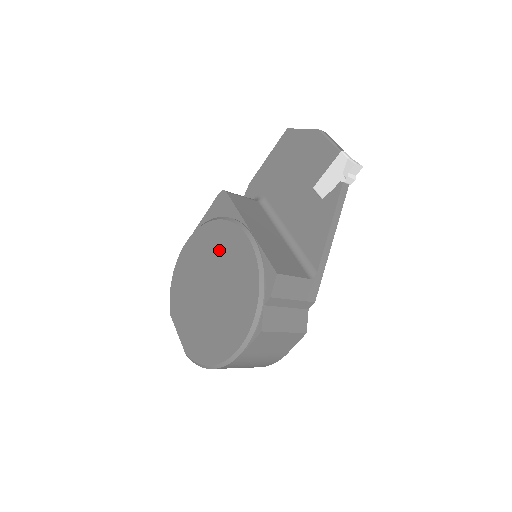
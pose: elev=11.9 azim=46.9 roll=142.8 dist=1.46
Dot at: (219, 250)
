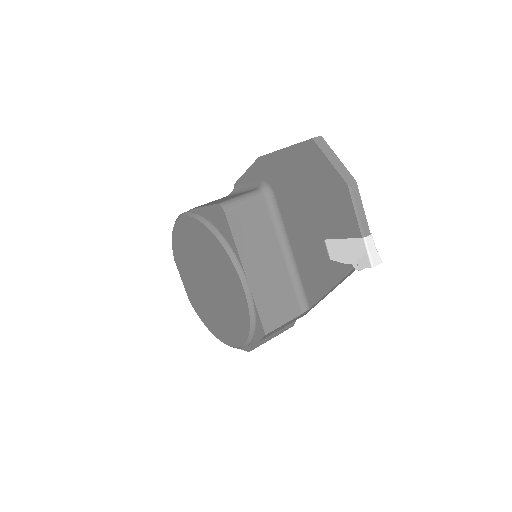
Dot at: (216, 264)
